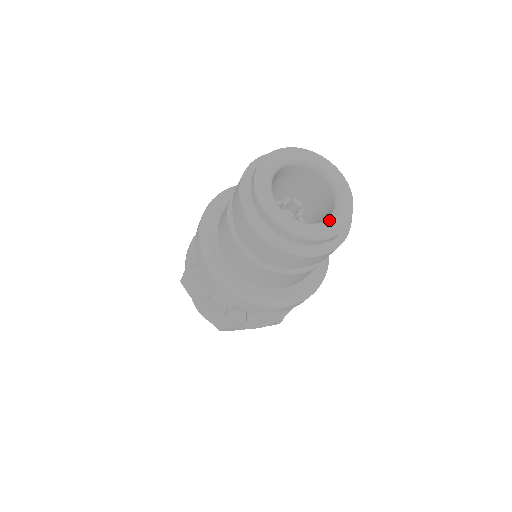
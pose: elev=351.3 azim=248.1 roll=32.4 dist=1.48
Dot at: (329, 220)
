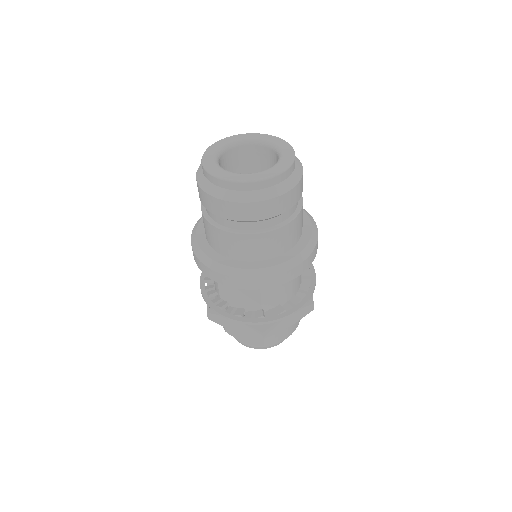
Dot at: (248, 173)
